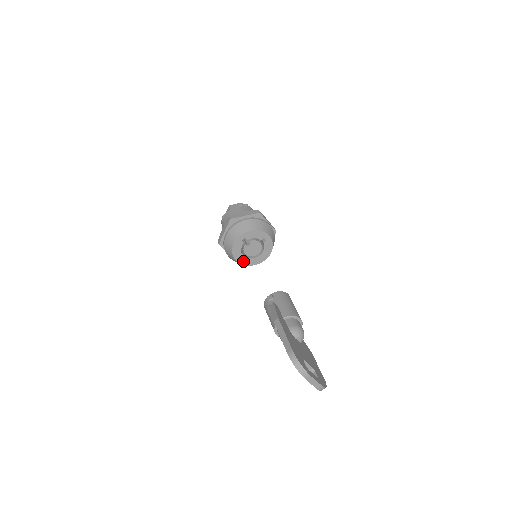
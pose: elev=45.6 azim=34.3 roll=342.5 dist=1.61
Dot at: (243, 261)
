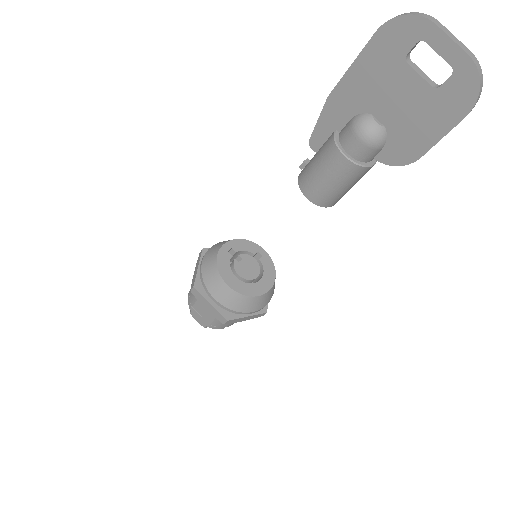
Dot at: (238, 287)
